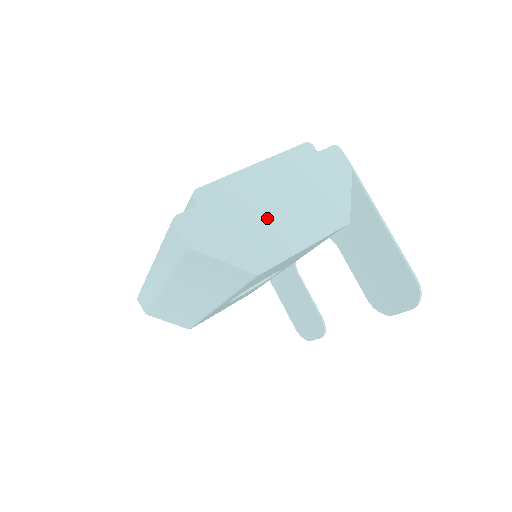
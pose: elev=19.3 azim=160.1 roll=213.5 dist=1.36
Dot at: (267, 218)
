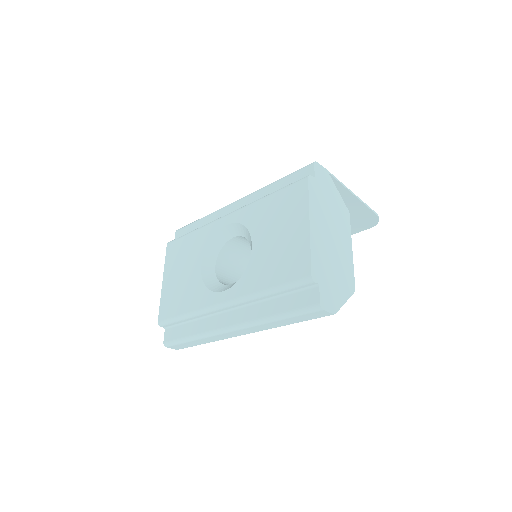
Dot at: (335, 253)
